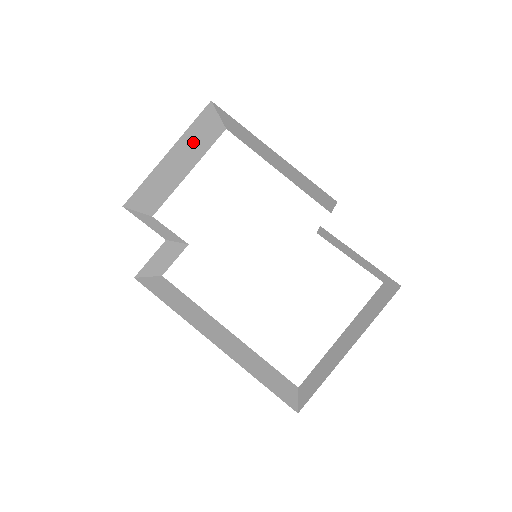
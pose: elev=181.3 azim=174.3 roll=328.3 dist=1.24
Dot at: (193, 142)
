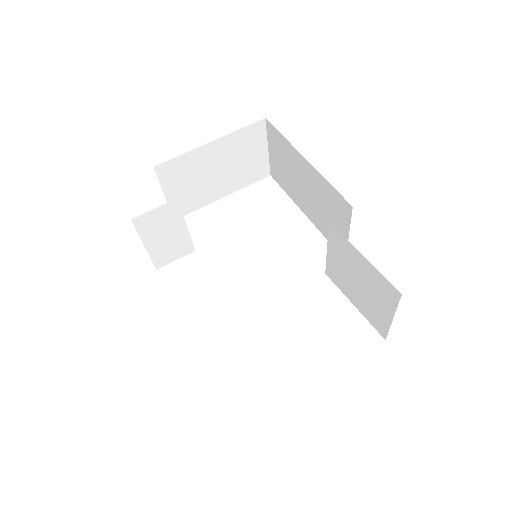
Dot at: (238, 156)
